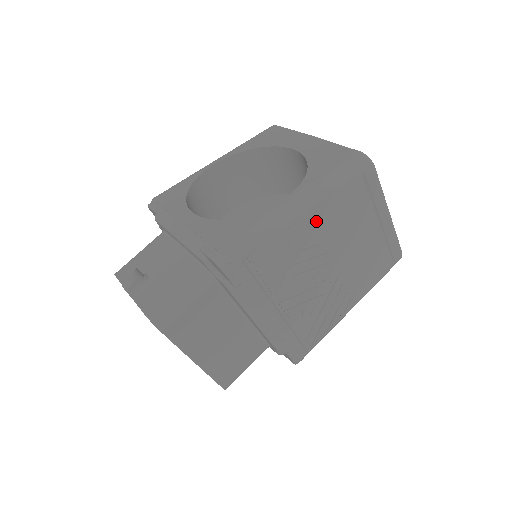
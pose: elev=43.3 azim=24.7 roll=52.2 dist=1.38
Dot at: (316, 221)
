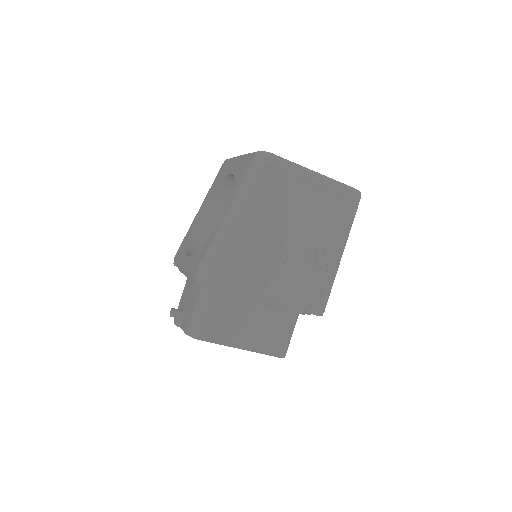
Dot at: (252, 217)
